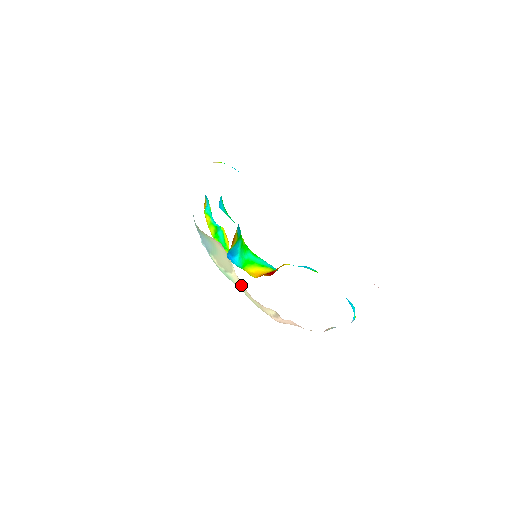
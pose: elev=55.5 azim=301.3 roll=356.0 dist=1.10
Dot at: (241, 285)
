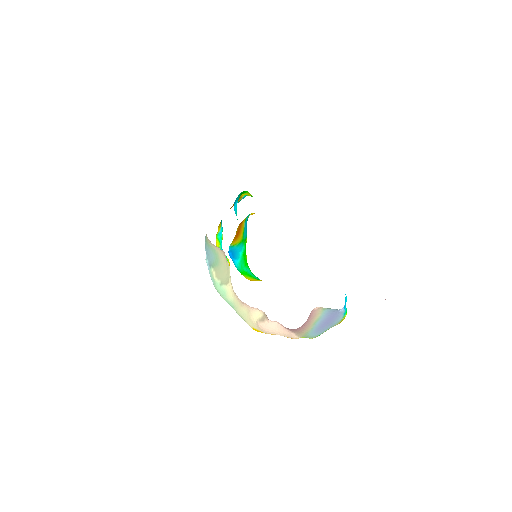
Dot at: (233, 296)
